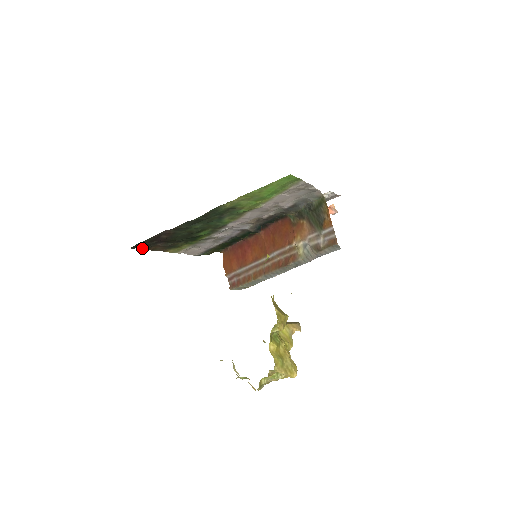
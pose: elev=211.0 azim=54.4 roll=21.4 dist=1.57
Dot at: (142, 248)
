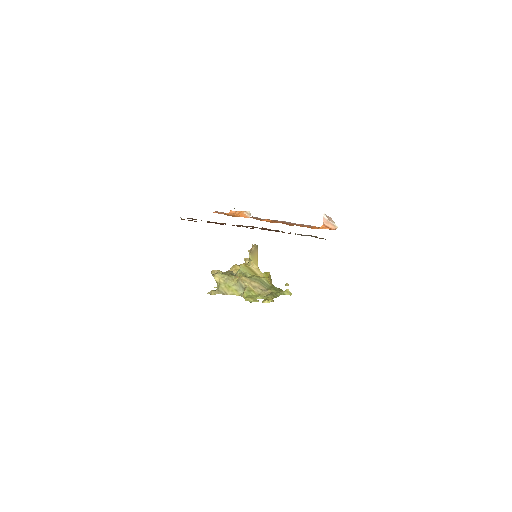
Dot at: occluded
